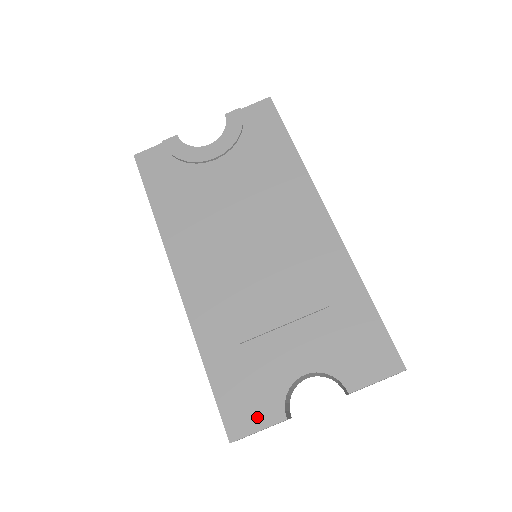
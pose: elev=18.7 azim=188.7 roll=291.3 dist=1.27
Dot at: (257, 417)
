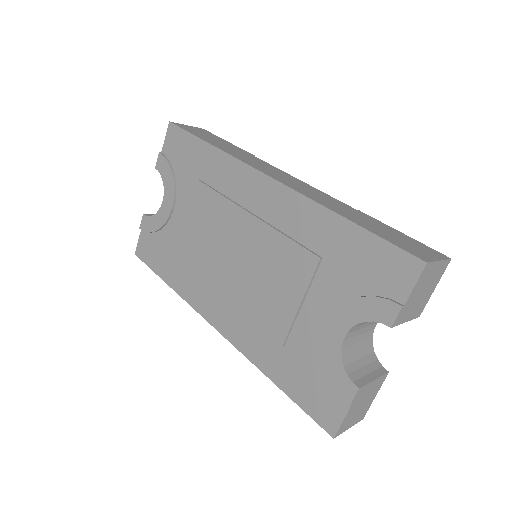
Dot at: (337, 402)
